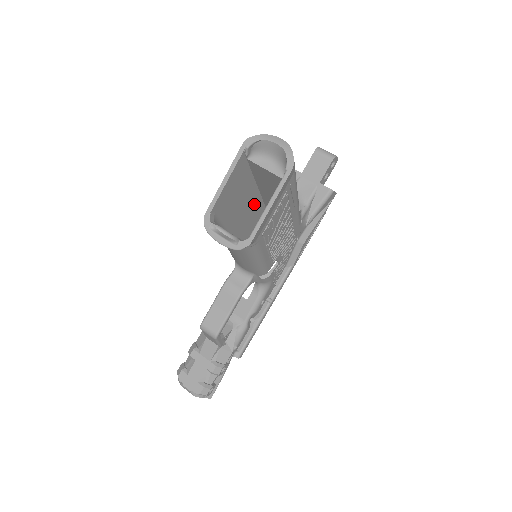
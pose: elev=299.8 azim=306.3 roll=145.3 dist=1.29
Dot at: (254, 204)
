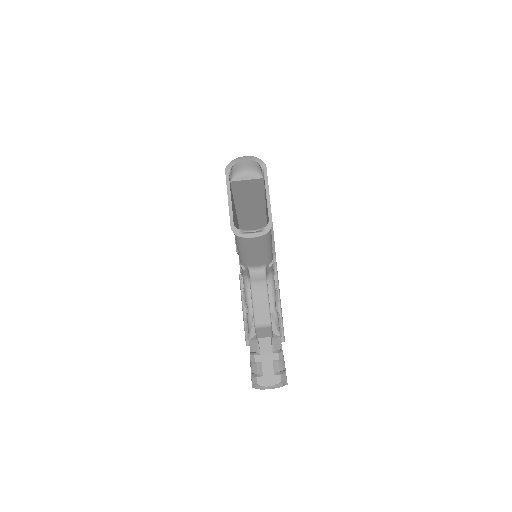
Dot at: occluded
